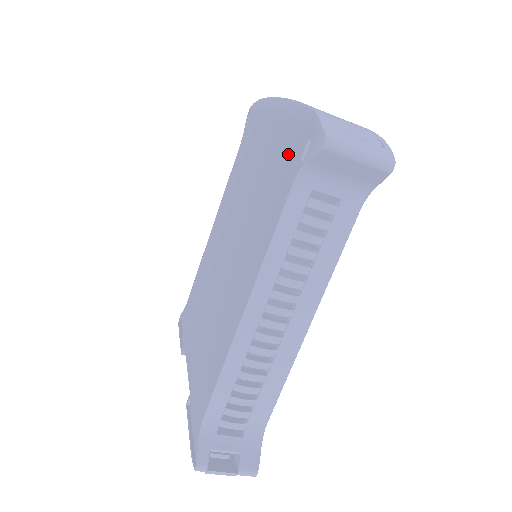
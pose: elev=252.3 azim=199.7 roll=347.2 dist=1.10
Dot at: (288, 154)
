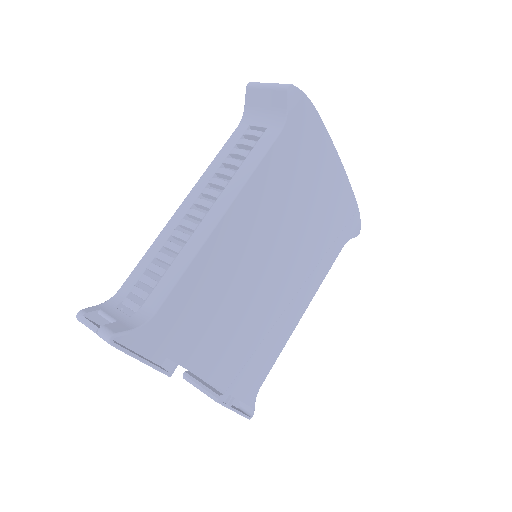
Dot at: occluded
